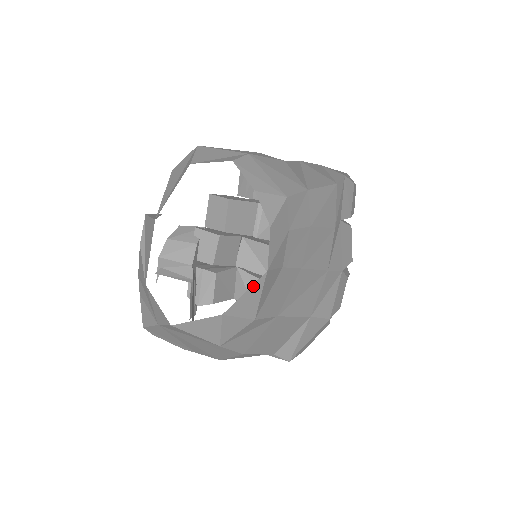
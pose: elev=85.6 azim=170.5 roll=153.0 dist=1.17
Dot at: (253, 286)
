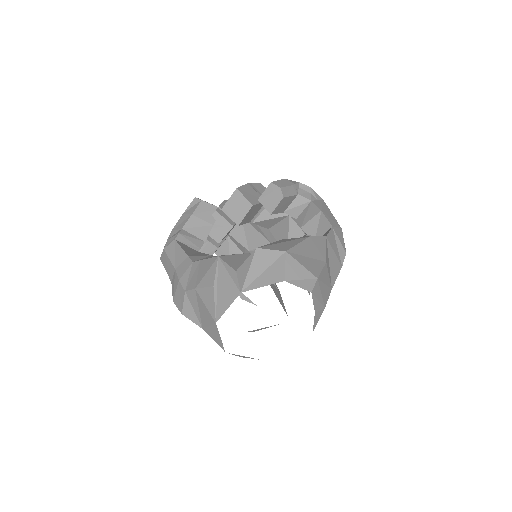
Dot at: occluded
